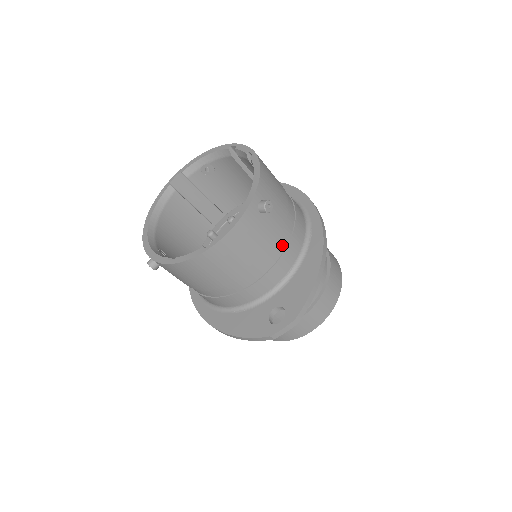
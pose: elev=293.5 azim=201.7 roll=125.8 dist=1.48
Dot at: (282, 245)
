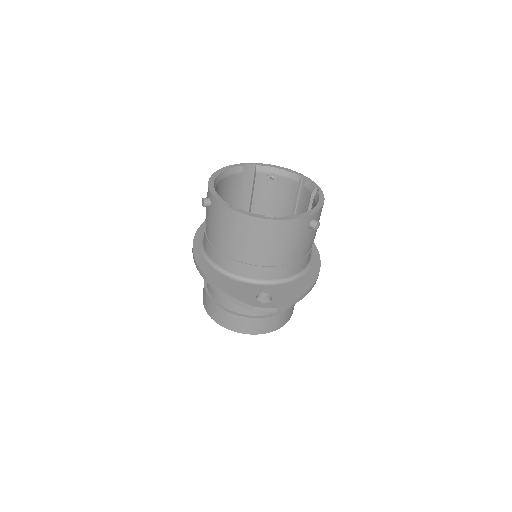
Dot at: (298, 257)
